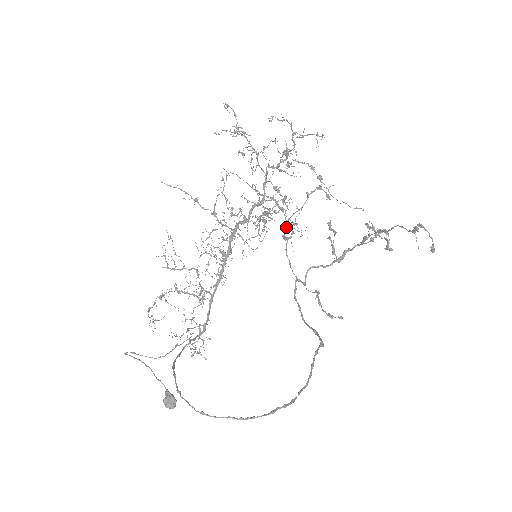
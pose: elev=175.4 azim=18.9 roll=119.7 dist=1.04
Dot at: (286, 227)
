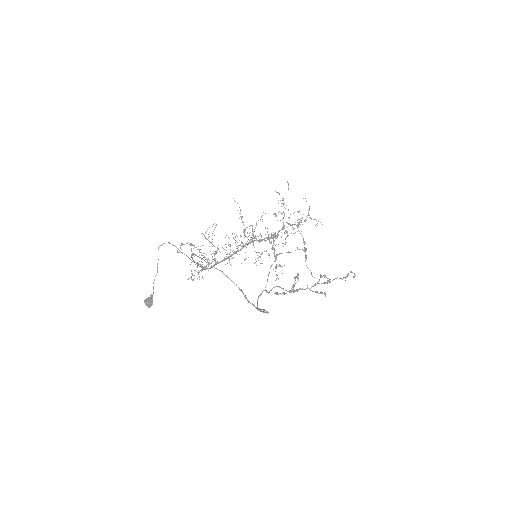
Dot at: occluded
